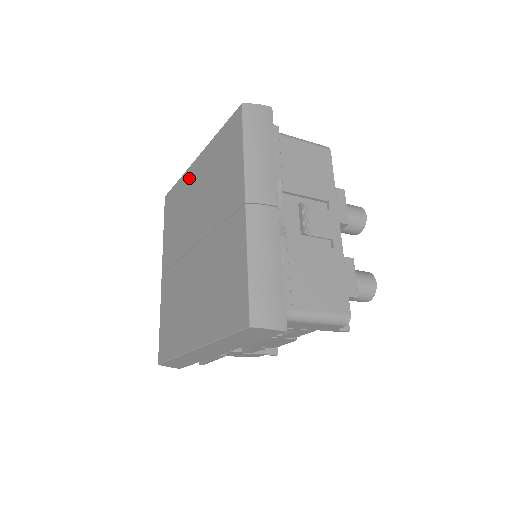
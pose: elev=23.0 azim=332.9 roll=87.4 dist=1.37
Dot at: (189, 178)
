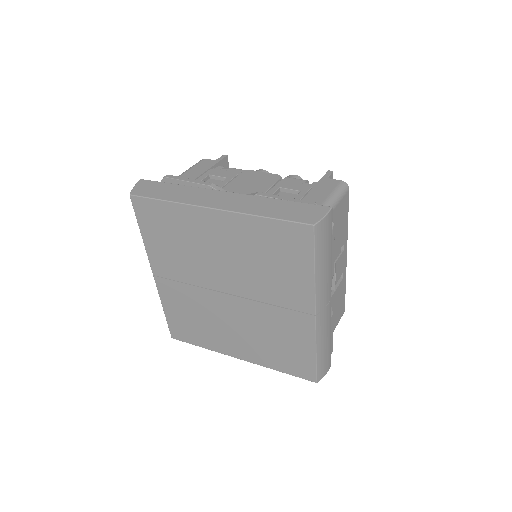
Dot at: (197, 220)
